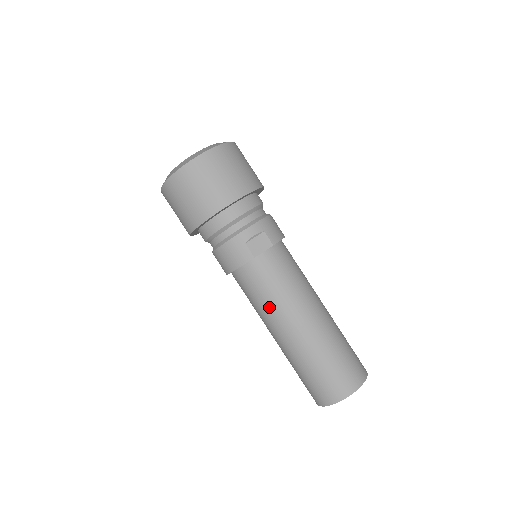
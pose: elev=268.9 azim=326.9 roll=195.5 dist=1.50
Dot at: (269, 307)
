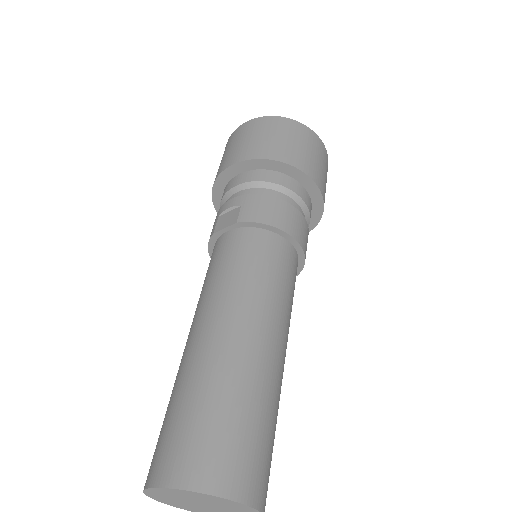
Dot at: occluded
